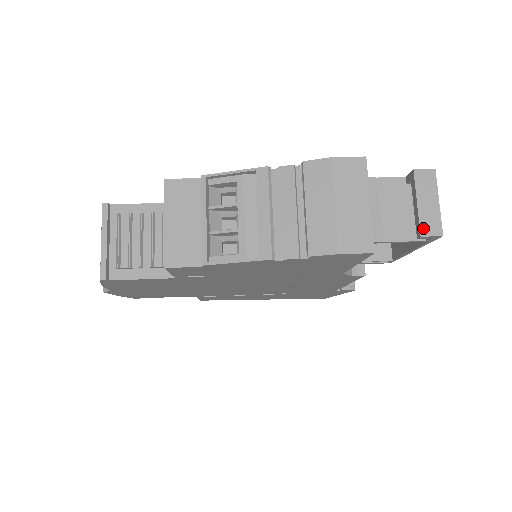
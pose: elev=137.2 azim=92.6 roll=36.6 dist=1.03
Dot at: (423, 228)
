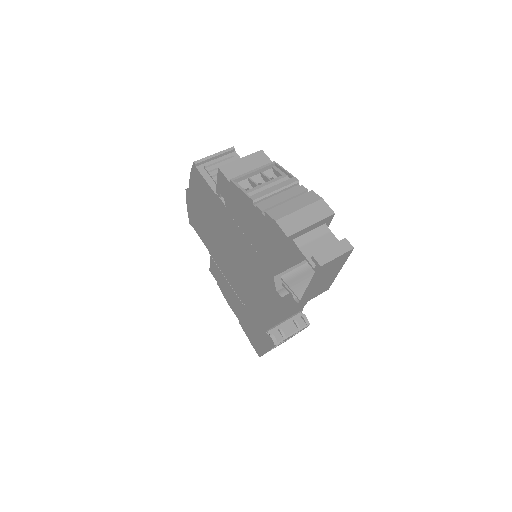
Dot at: (318, 255)
